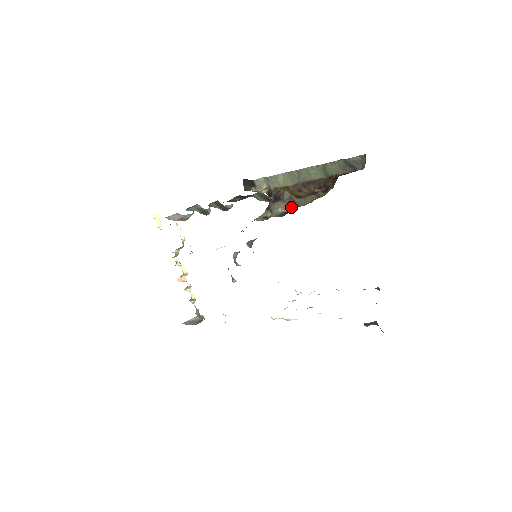
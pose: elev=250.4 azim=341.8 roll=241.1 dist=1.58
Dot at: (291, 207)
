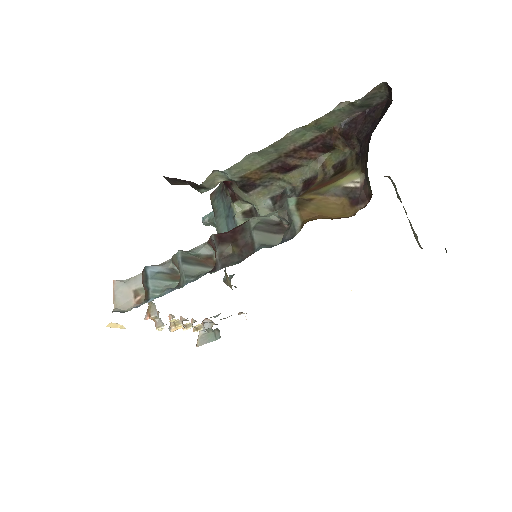
Dot at: (280, 188)
